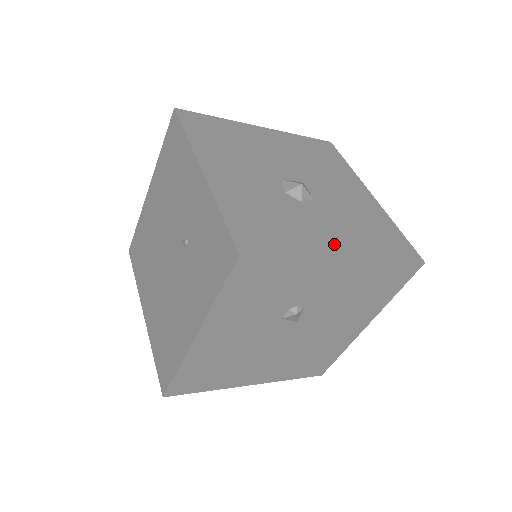
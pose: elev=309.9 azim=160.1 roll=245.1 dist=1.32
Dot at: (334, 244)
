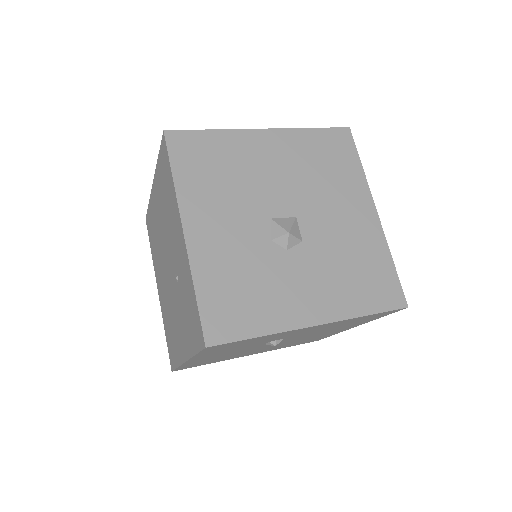
Dot at: (309, 306)
